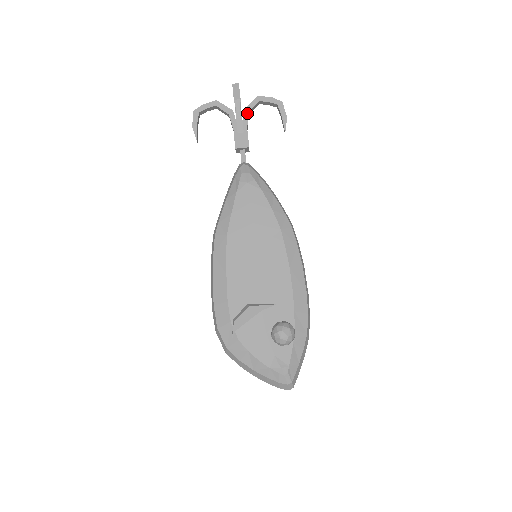
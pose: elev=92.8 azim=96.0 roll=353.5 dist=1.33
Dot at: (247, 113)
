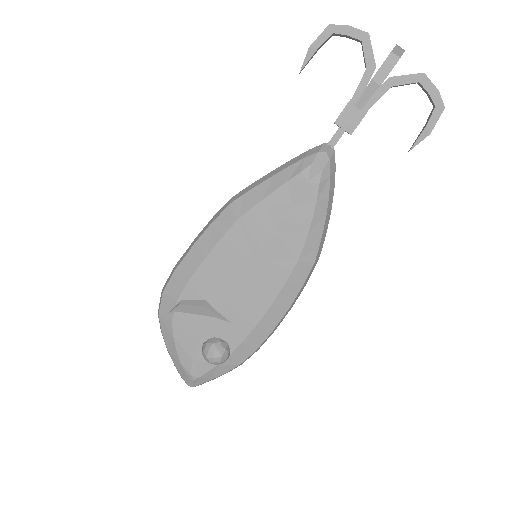
Dot at: (389, 86)
